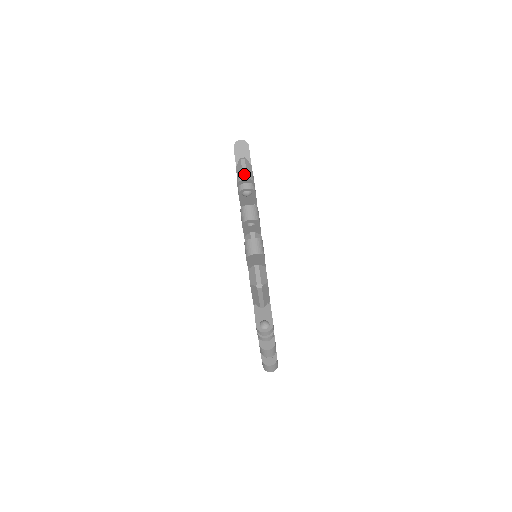
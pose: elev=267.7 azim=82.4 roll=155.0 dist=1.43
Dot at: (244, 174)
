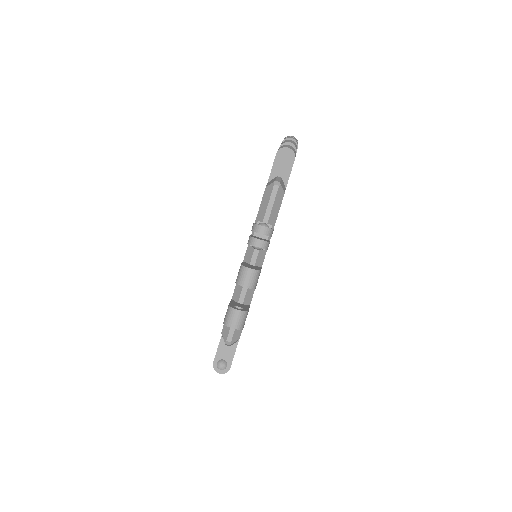
Dot at: (292, 136)
